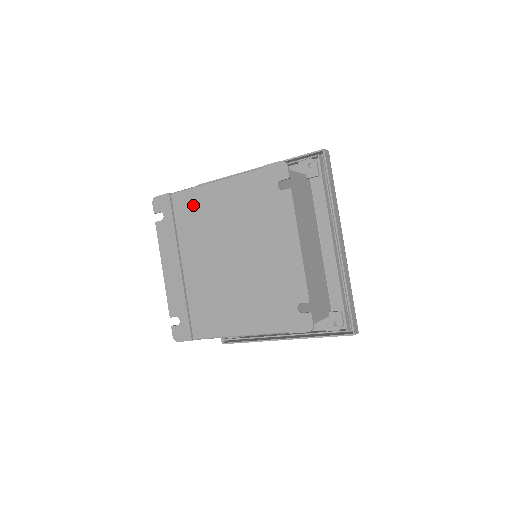
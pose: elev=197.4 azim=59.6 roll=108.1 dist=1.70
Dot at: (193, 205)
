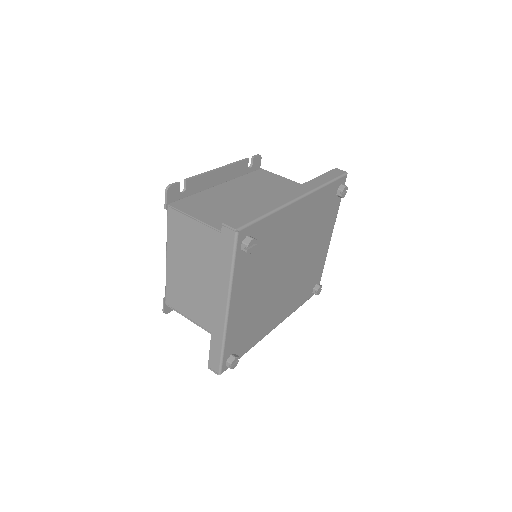
Dot at: occluded
